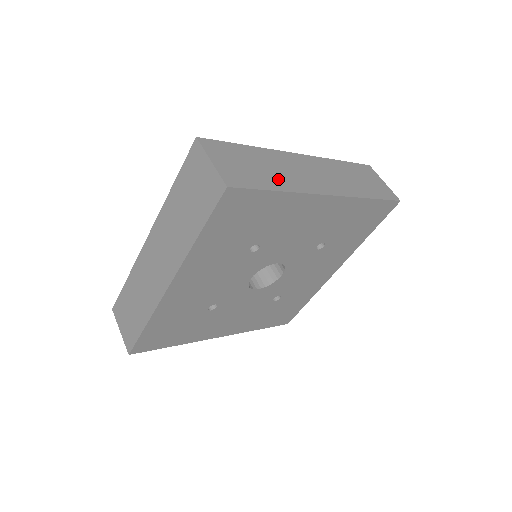
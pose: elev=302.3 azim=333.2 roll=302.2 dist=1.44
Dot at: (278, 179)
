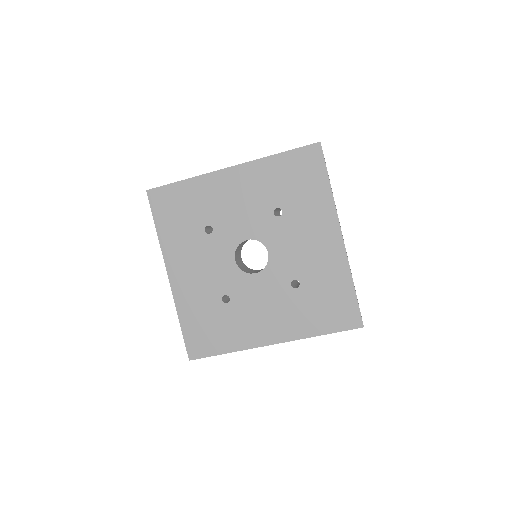
Dot at: occluded
